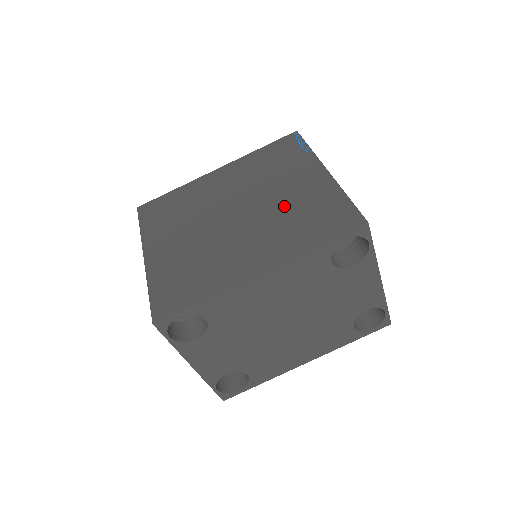
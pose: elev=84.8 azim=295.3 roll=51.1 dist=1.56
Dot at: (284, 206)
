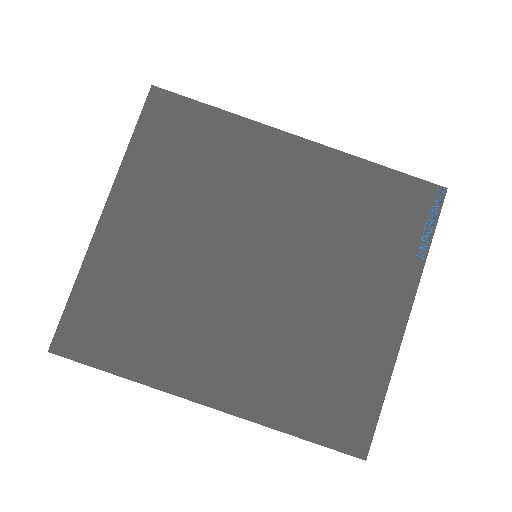
Dot at: (315, 326)
